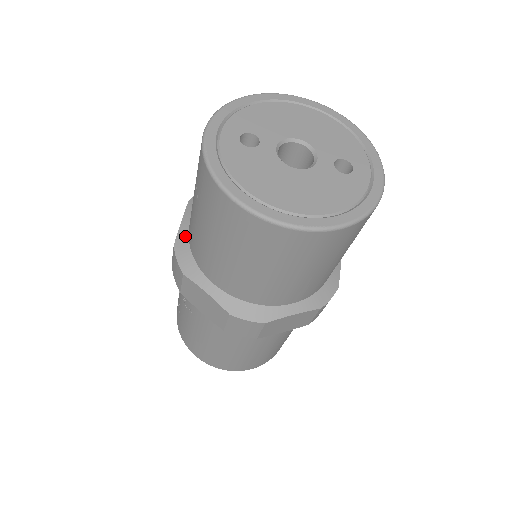
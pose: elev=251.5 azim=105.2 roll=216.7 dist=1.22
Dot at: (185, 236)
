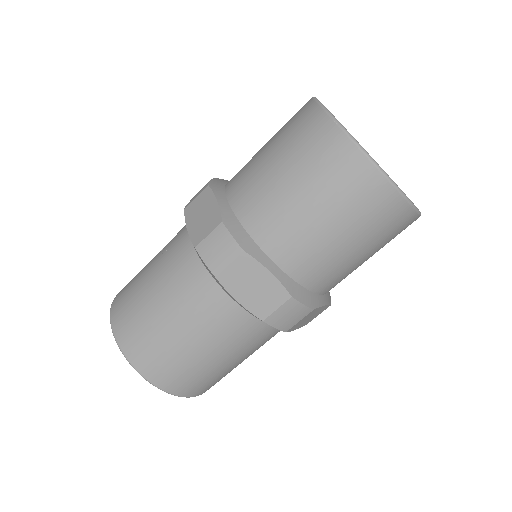
Dot at: (227, 181)
